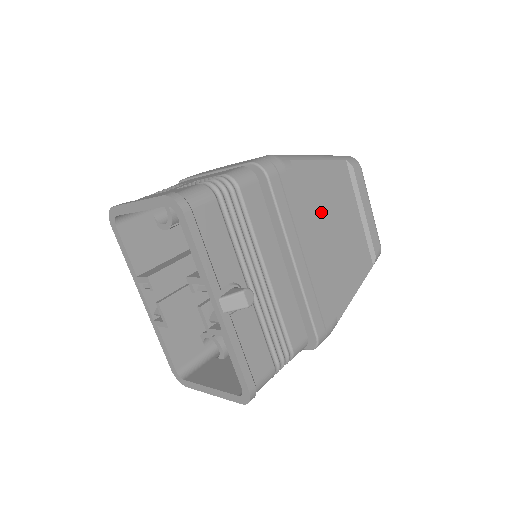
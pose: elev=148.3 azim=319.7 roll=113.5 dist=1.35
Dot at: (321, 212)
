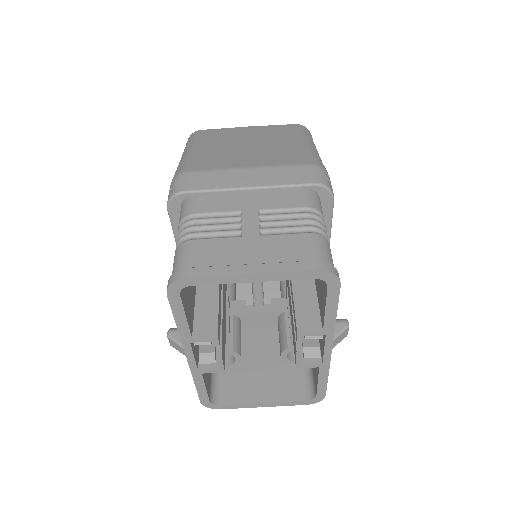
Dot at: occluded
